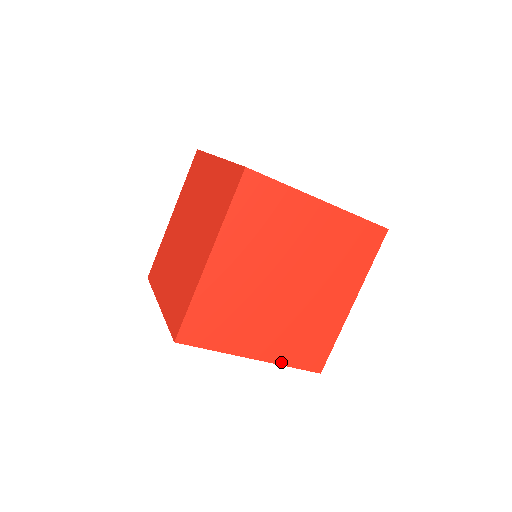
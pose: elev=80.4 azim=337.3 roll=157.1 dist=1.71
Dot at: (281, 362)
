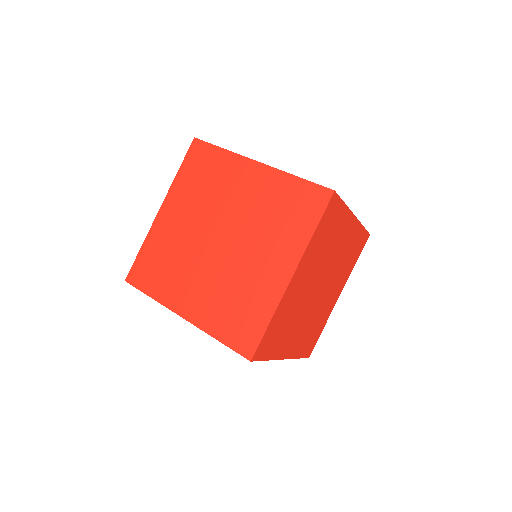
Dot at: (208, 330)
